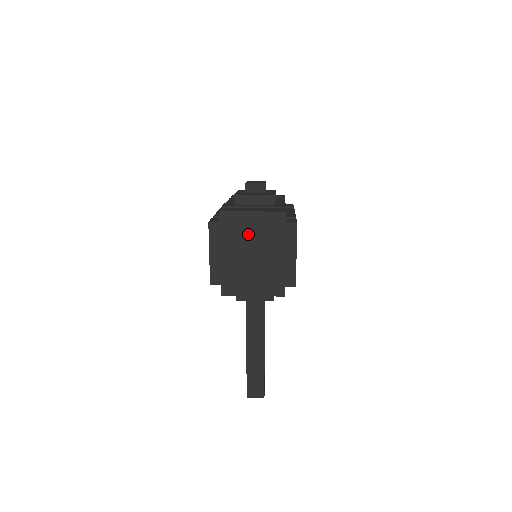
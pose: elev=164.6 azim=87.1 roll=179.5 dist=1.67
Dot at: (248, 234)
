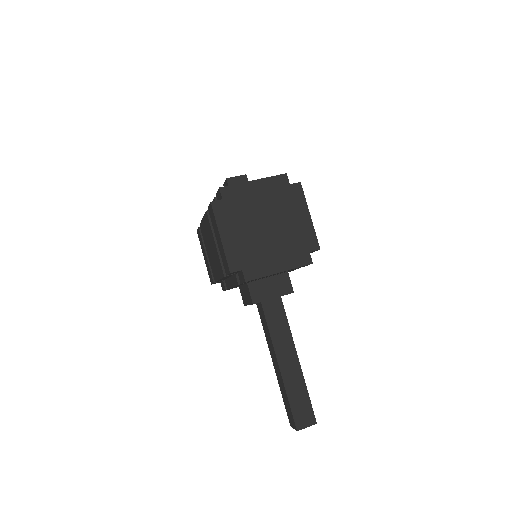
Dot at: (256, 205)
